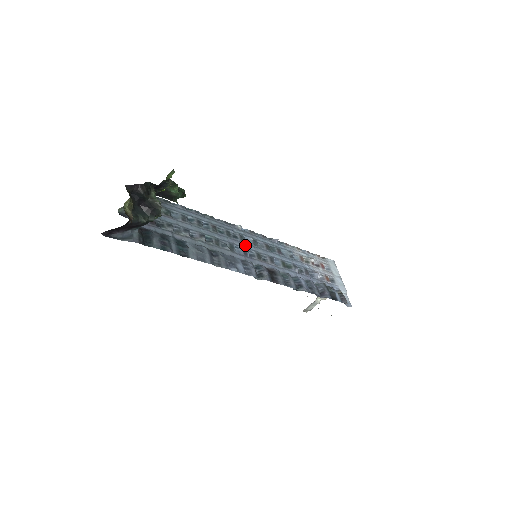
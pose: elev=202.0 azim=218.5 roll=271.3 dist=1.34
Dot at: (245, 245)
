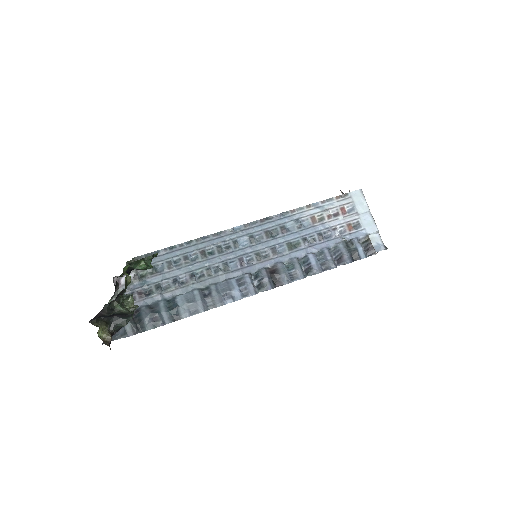
Dot at: (240, 252)
